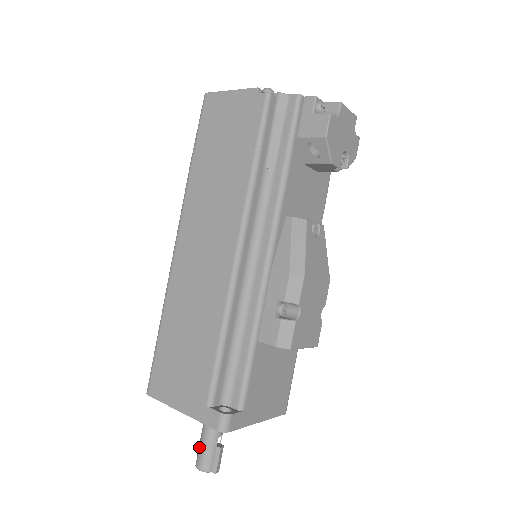
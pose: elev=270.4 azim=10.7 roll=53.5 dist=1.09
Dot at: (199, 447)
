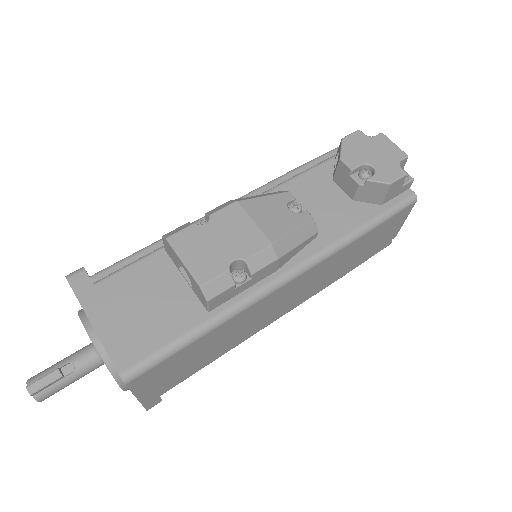
Dot at: occluded
